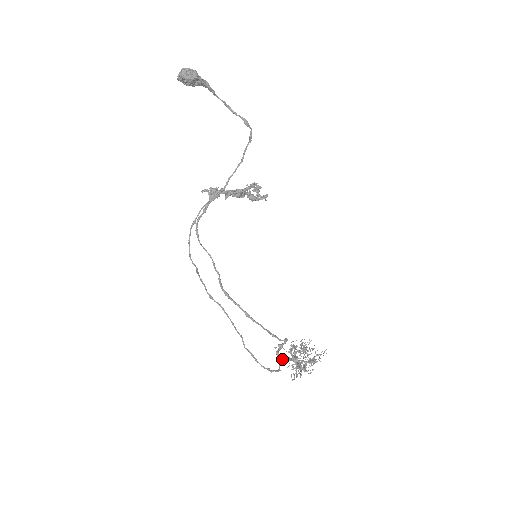
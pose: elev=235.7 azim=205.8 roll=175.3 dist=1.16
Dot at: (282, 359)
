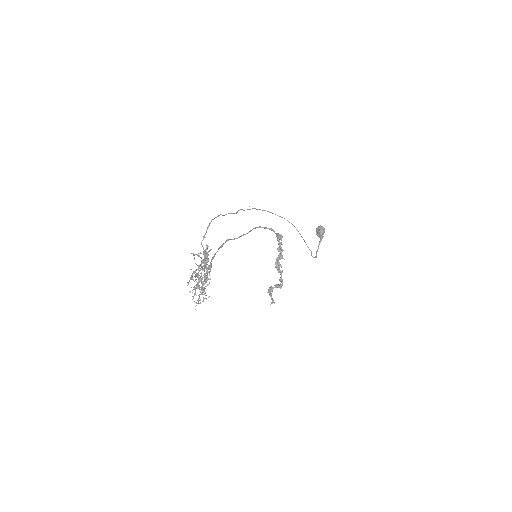
Dot at: occluded
